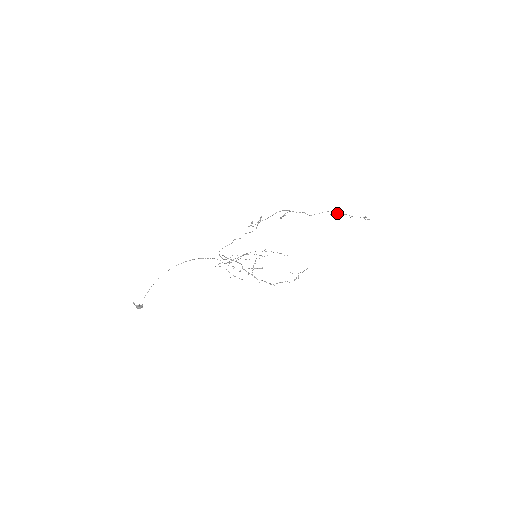
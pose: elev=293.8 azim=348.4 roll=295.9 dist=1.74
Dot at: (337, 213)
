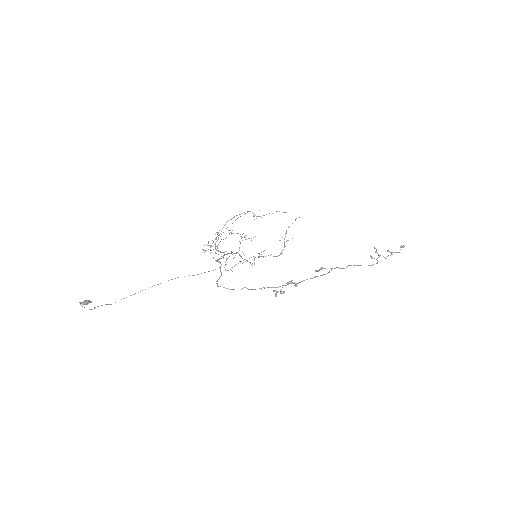
Dot at: occluded
